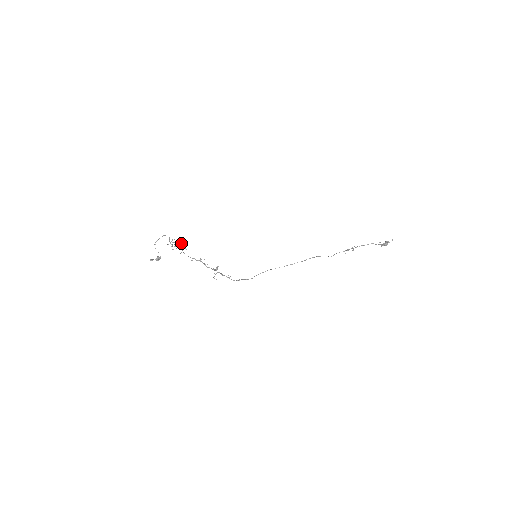
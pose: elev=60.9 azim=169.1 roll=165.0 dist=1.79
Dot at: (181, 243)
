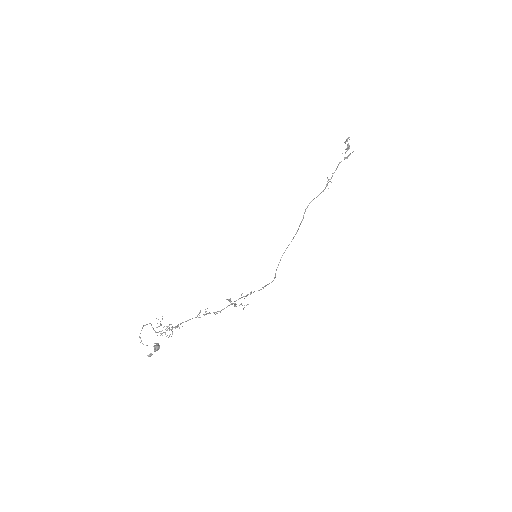
Dot at: (171, 327)
